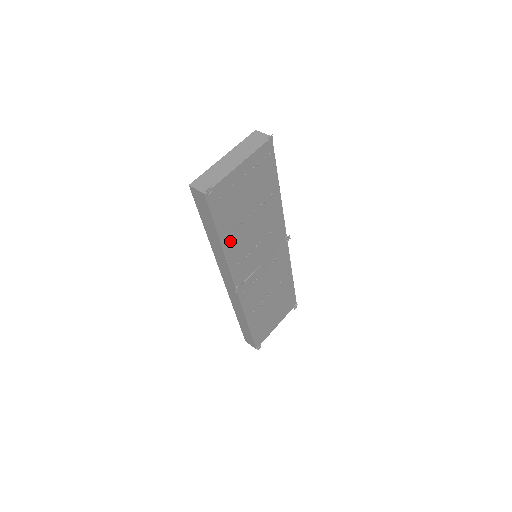
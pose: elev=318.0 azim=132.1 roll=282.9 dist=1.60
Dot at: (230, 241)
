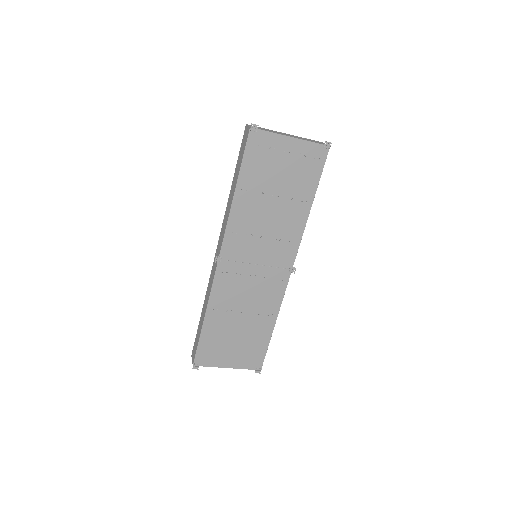
Dot at: (243, 199)
